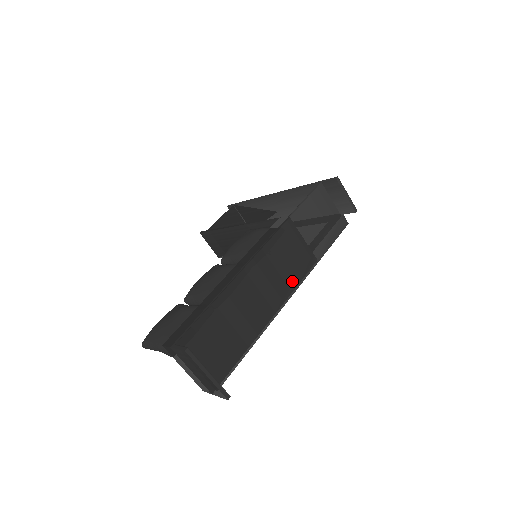
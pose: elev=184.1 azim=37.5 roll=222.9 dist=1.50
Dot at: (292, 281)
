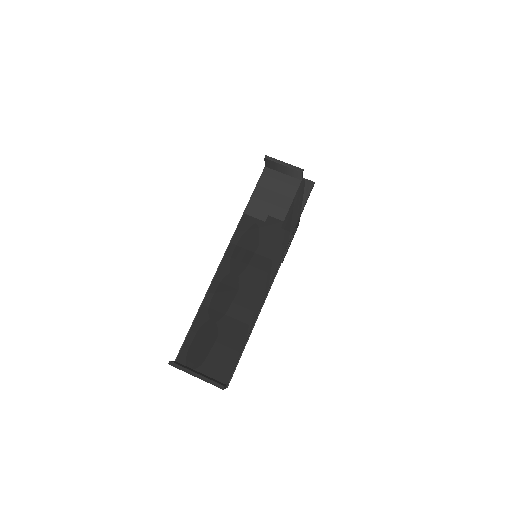
Dot at: (268, 265)
